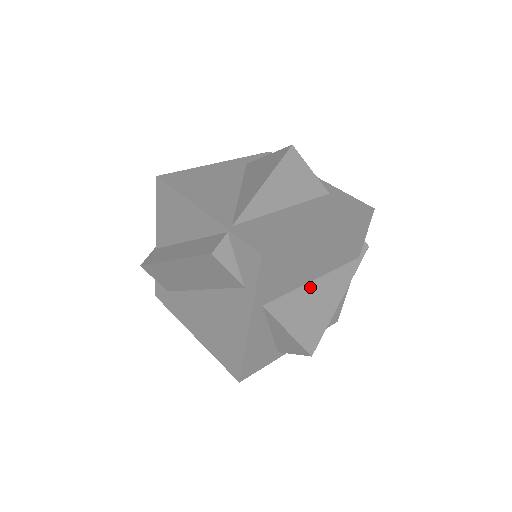
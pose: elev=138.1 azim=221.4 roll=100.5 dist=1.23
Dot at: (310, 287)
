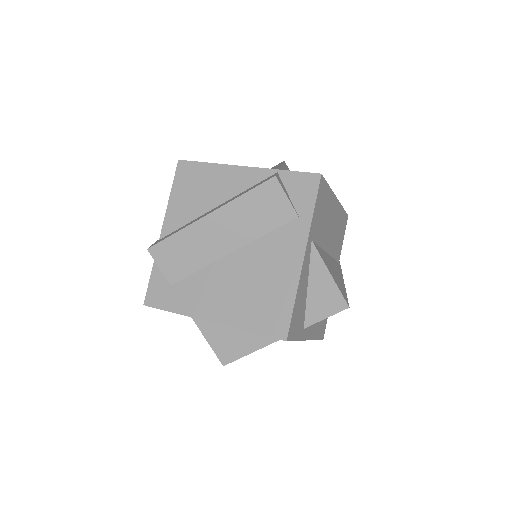
Dot at: (327, 255)
